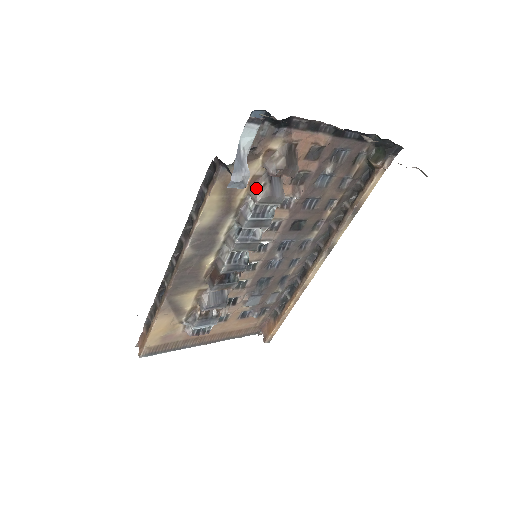
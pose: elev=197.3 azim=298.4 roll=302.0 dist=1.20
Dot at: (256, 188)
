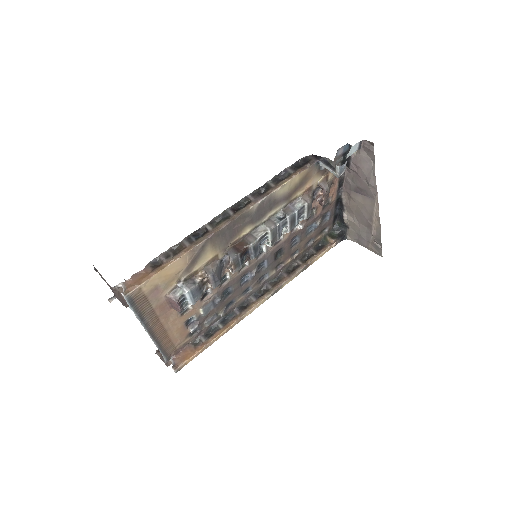
Dot at: (308, 195)
